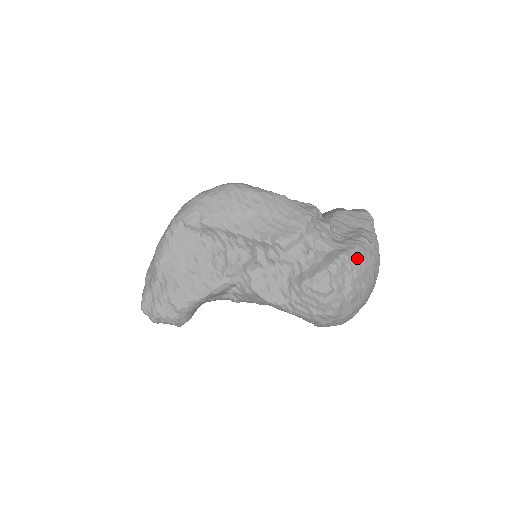
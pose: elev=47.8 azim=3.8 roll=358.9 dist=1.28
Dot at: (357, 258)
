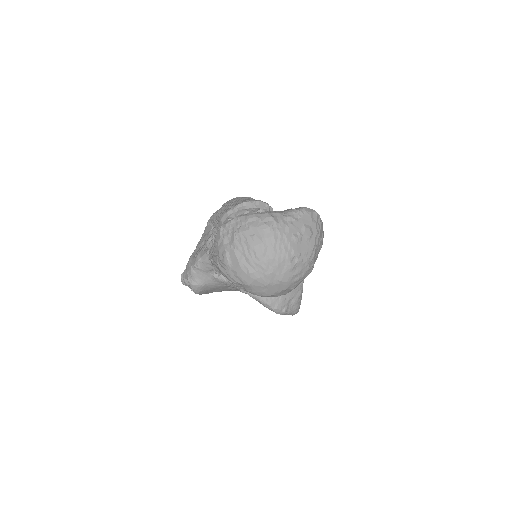
Dot at: (246, 220)
